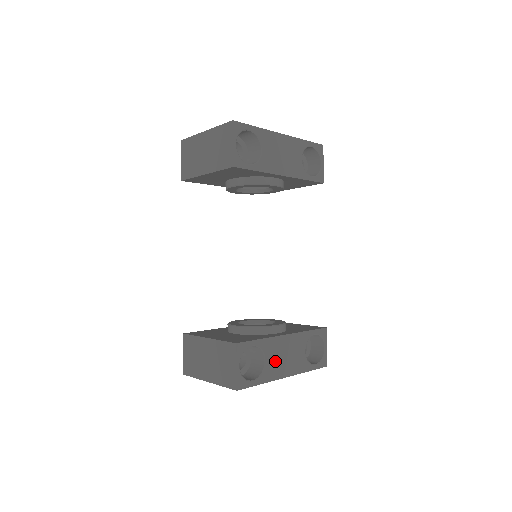
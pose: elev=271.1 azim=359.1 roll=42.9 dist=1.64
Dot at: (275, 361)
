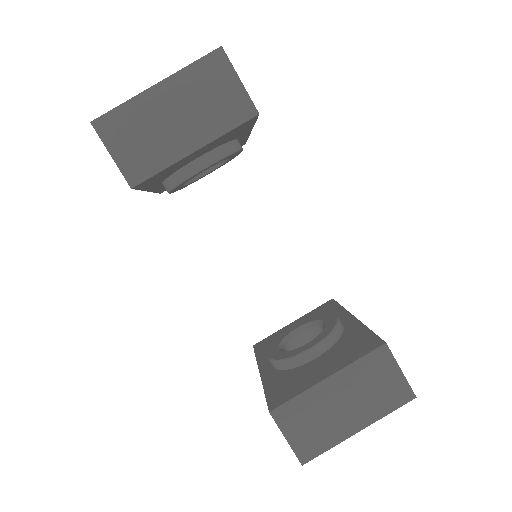
Dot at: occluded
